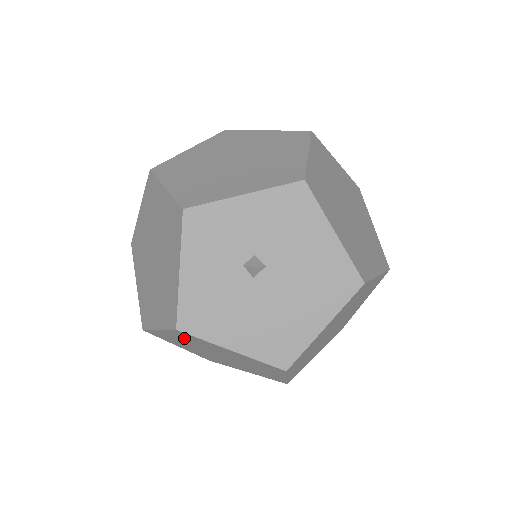
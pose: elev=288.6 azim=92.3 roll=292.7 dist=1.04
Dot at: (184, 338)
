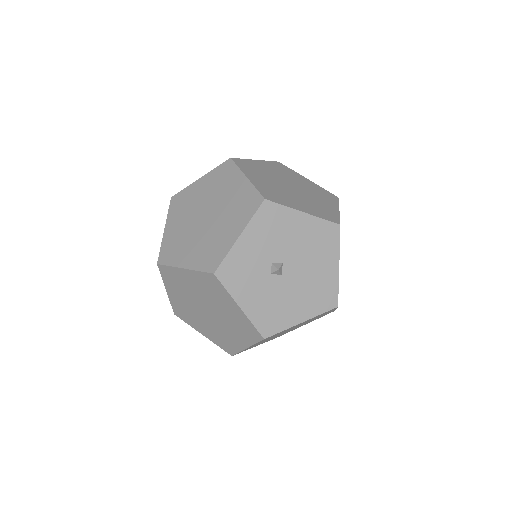
Dot at: (266, 339)
